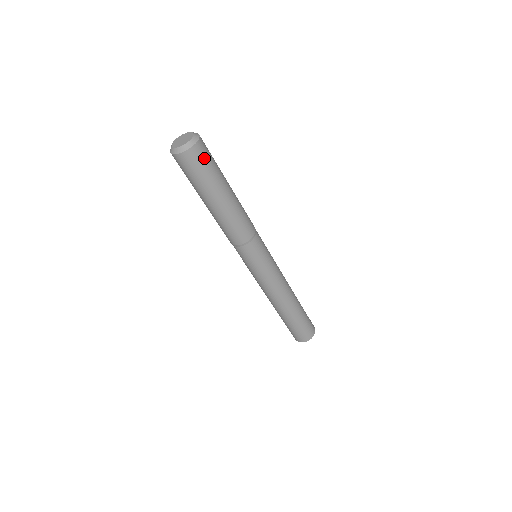
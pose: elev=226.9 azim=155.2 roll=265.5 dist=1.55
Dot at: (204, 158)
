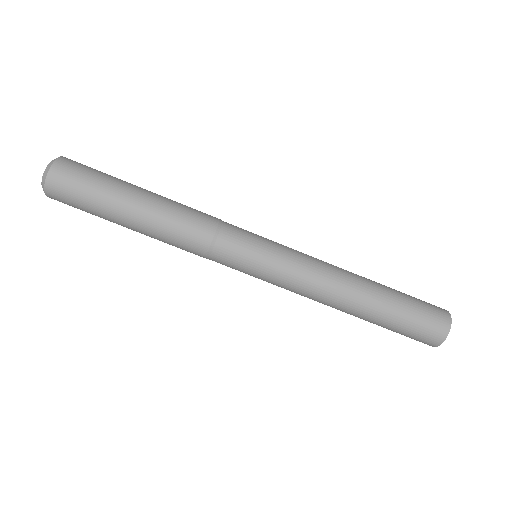
Dot at: (83, 166)
